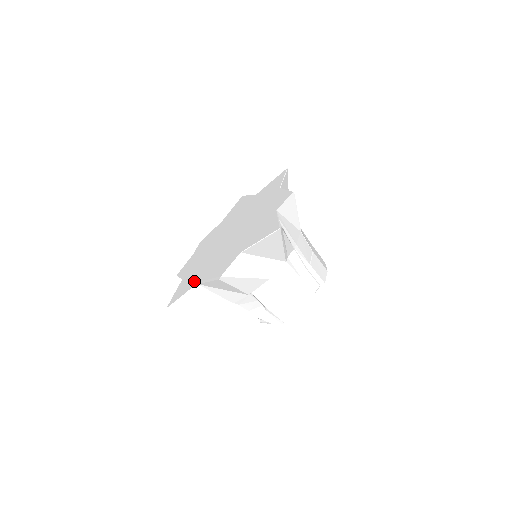
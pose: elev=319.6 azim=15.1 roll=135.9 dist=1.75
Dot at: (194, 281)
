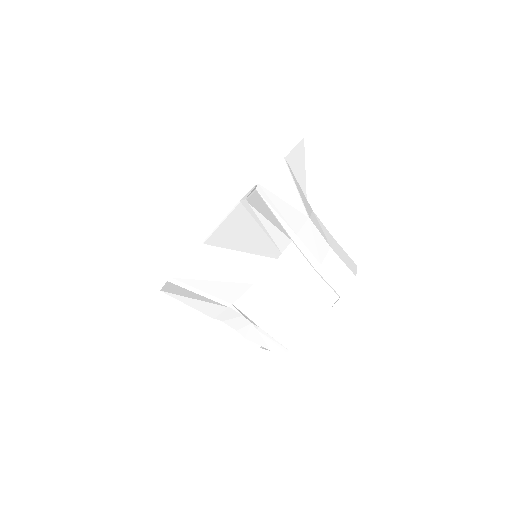
Dot at: occluded
